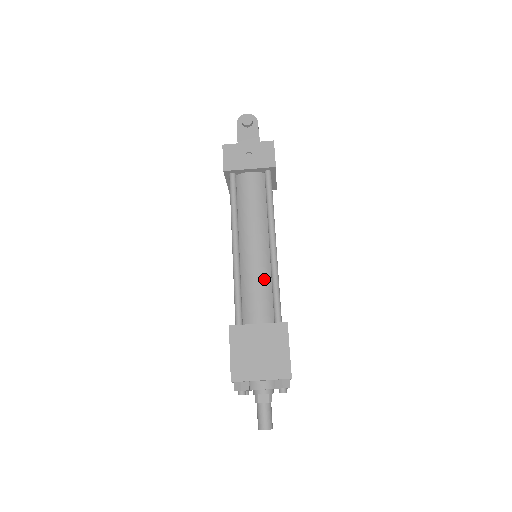
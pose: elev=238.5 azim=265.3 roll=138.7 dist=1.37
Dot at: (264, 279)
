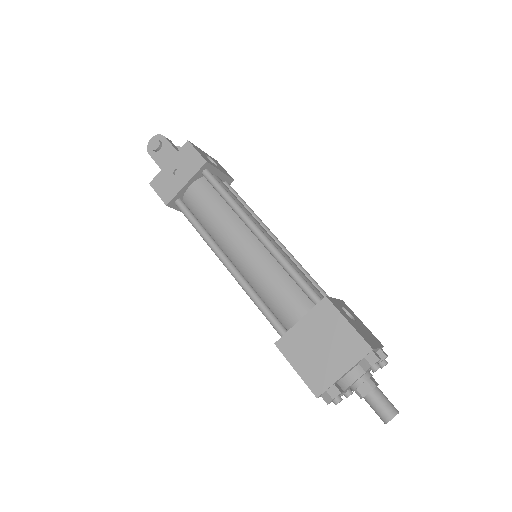
Dot at: (275, 272)
